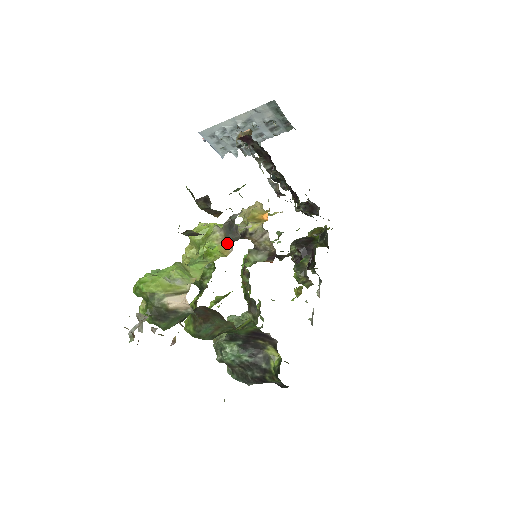
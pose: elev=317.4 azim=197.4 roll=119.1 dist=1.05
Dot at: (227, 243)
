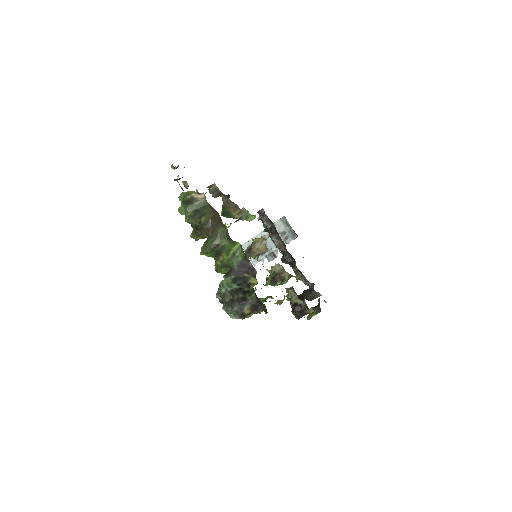
Dot at: occluded
